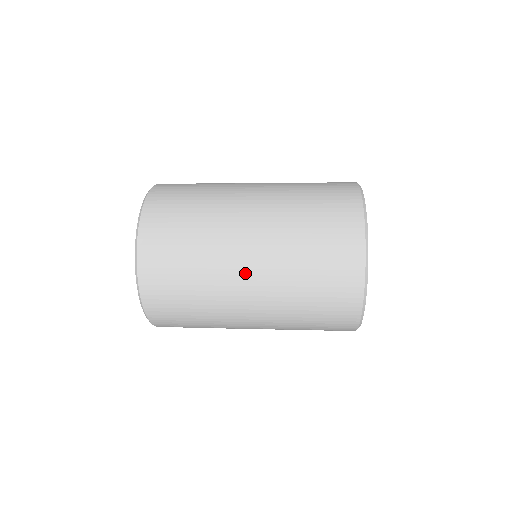
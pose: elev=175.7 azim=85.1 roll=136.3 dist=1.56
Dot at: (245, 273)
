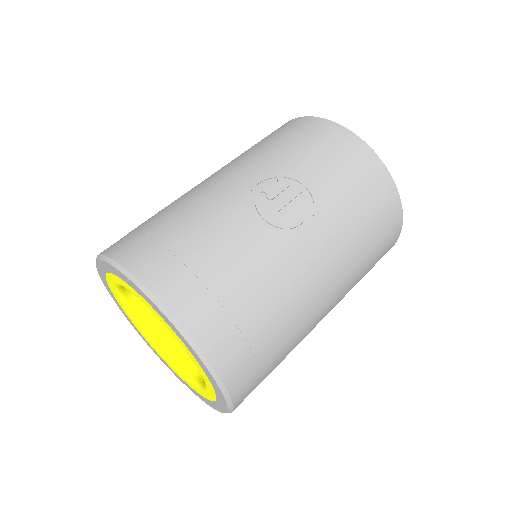
Dot at: occluded
